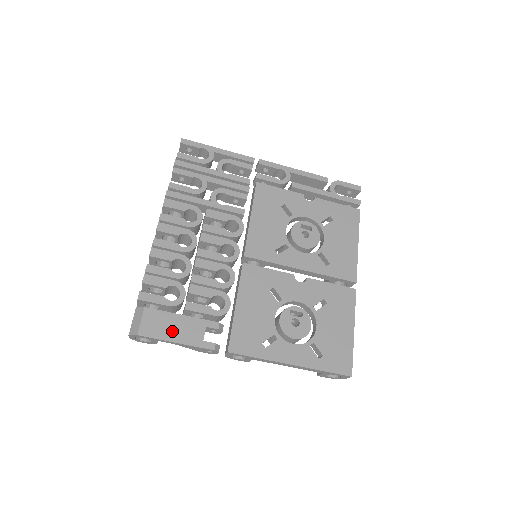
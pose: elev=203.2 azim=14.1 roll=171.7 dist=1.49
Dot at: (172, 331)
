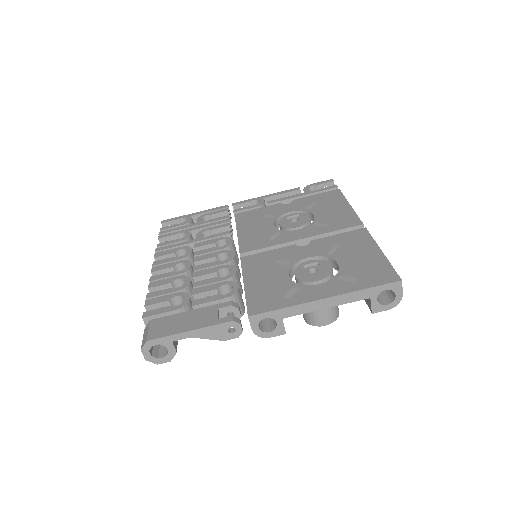
Dot at: (183, 325)
